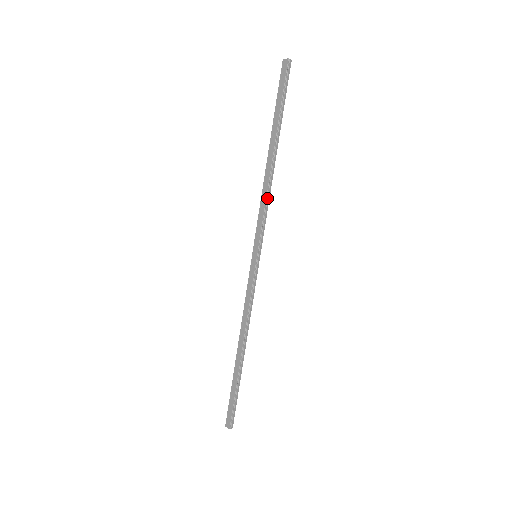
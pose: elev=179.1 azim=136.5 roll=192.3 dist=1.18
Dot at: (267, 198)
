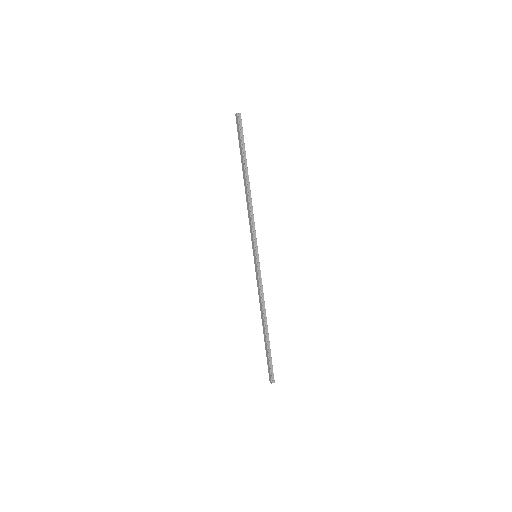
Dot at: (251, 214)
